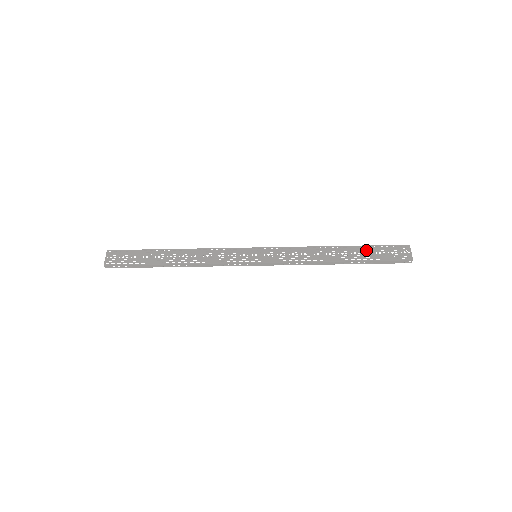
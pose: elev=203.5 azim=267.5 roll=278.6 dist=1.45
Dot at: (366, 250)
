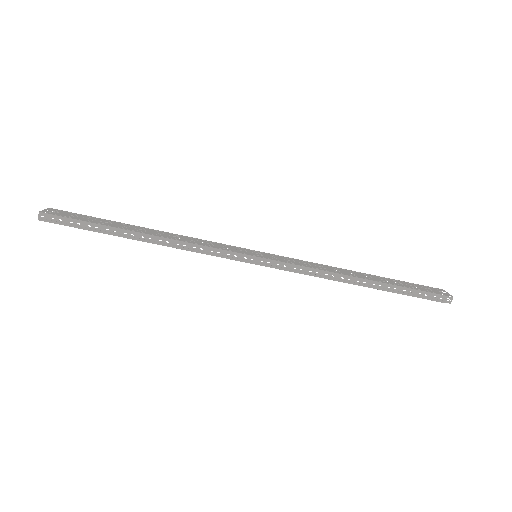
Dot at: (394, 281)
